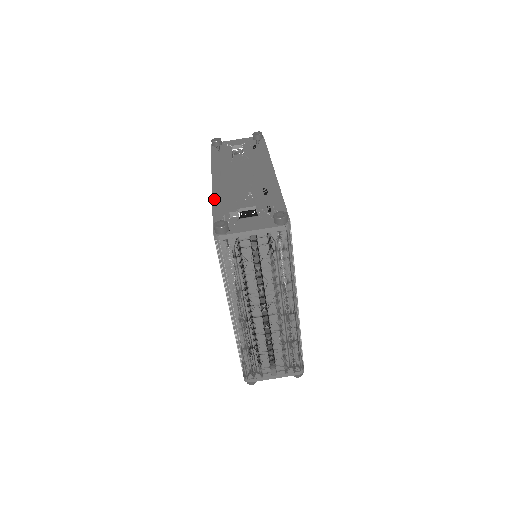
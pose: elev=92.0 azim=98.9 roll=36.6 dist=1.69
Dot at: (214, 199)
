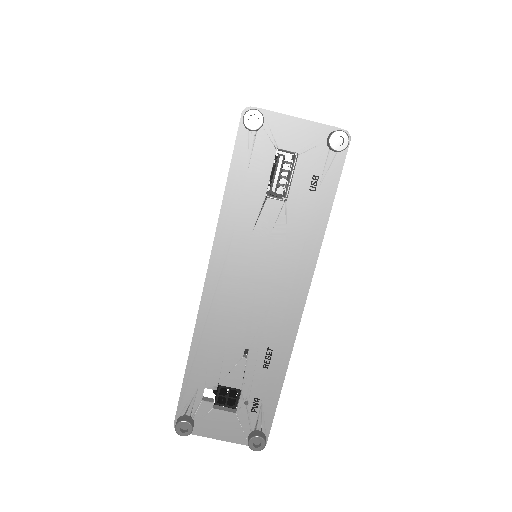
Dot at: (194, 343)
